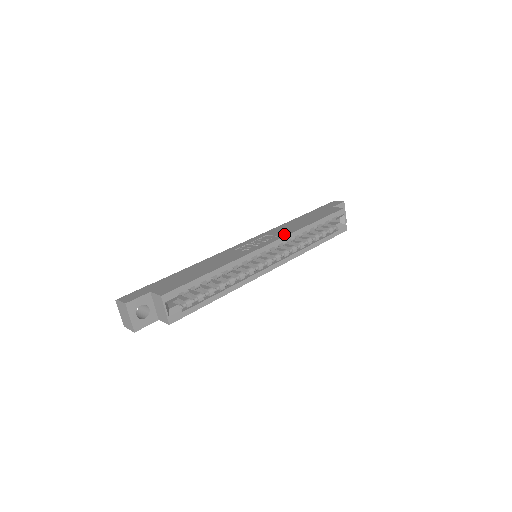
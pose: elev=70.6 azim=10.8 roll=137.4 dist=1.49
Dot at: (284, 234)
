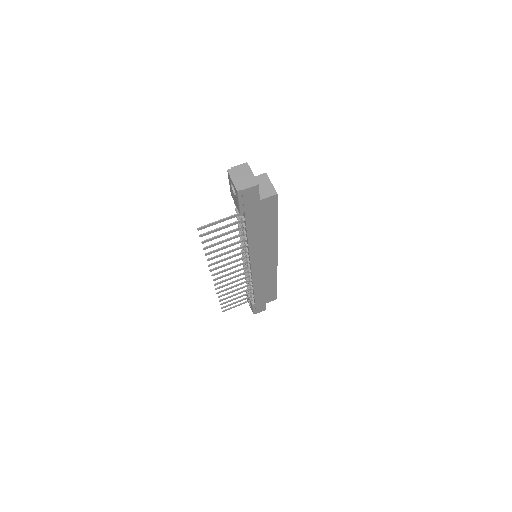
Dot at: occluded
